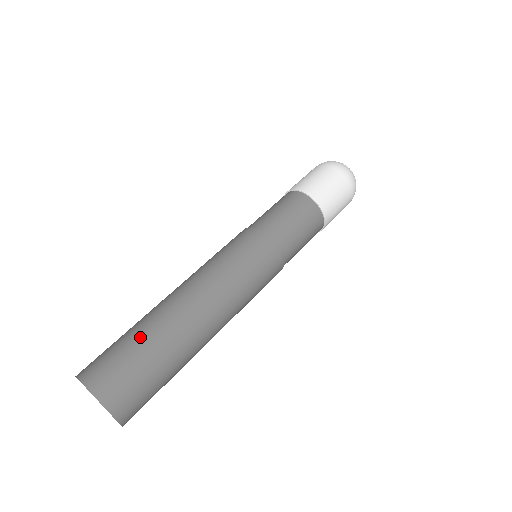
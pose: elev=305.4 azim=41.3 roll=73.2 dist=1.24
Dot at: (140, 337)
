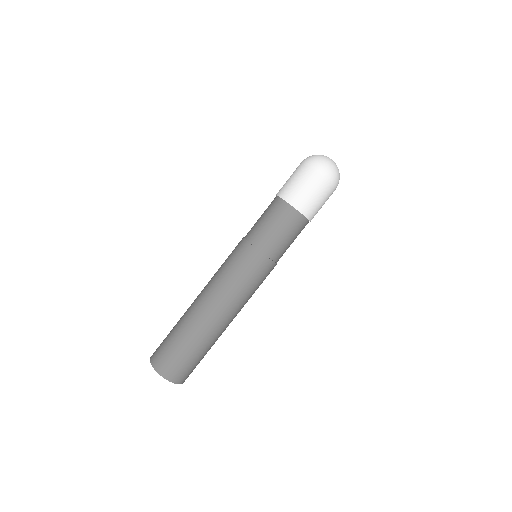
Dot at: (188, 344)
